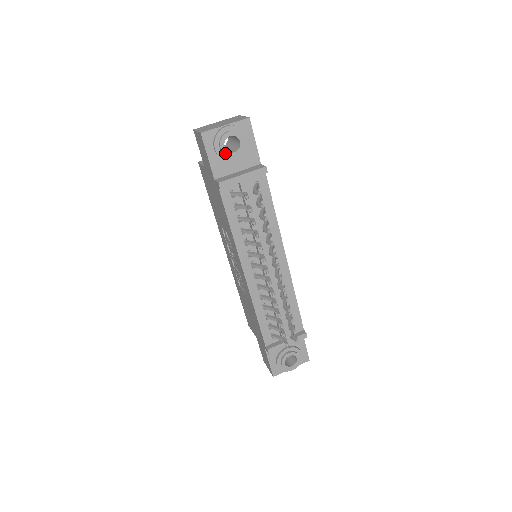
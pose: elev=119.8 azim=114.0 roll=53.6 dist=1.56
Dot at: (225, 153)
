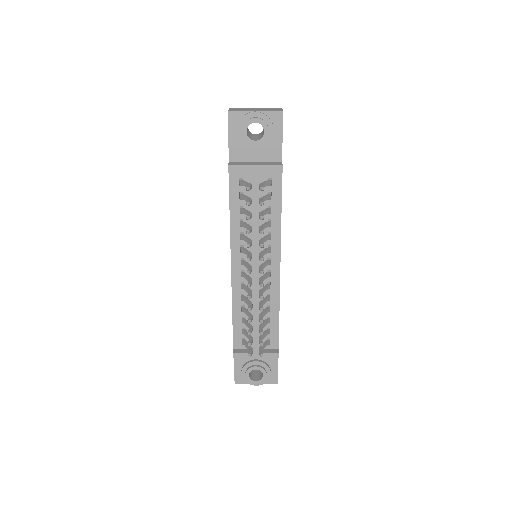
Dot at: (245, 138)
